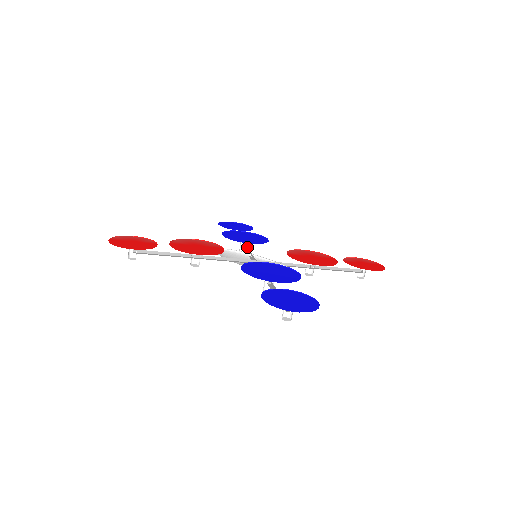
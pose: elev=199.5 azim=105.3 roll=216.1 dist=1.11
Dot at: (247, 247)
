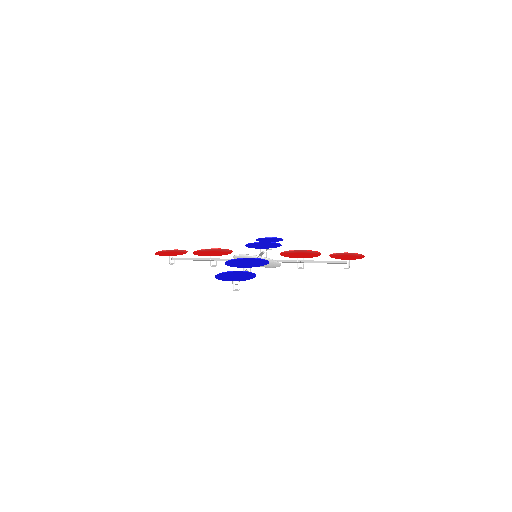
Dot at: (266, 253)
